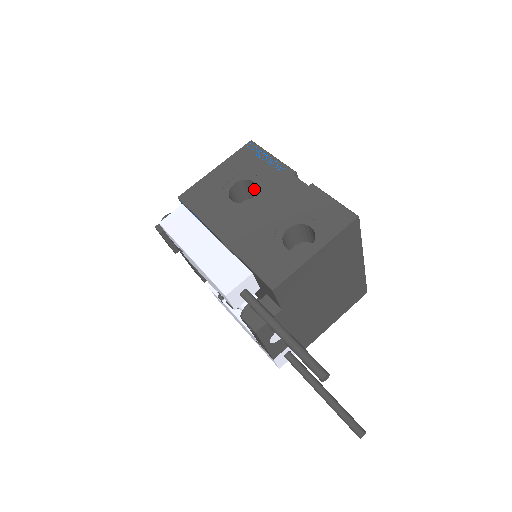
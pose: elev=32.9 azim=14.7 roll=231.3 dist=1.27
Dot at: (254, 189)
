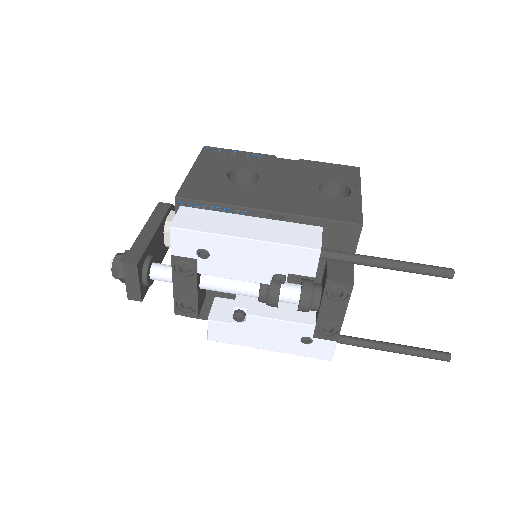
Dot at: (240, 181)
